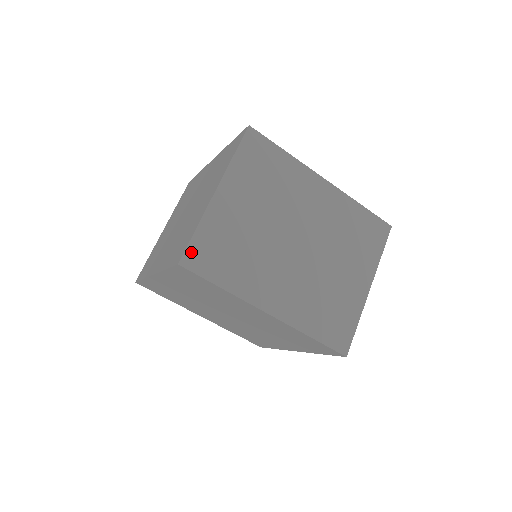
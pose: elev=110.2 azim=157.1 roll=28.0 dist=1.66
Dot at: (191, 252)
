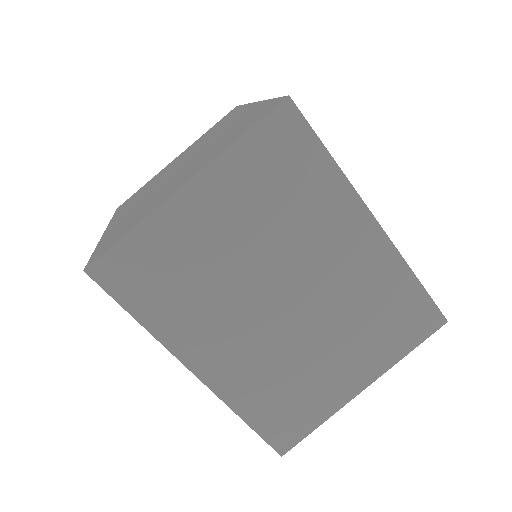
Dot at: (110, 260)
